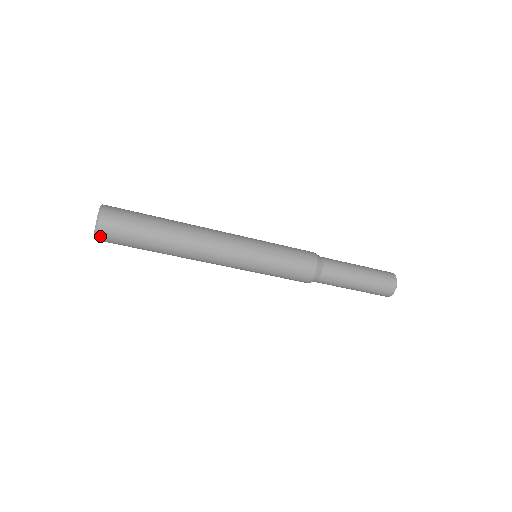
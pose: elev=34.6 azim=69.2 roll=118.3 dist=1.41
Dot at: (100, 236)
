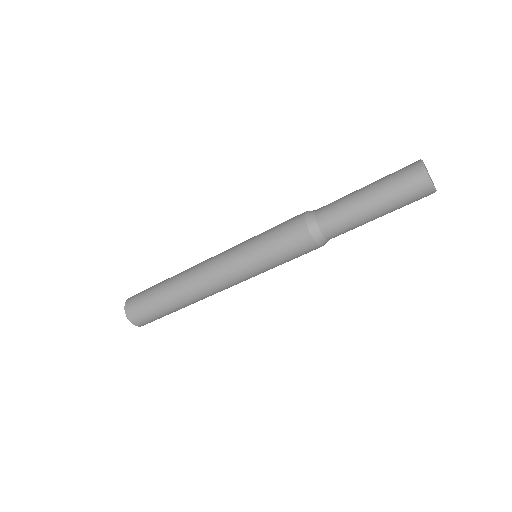
Dot at: (134, 322)
